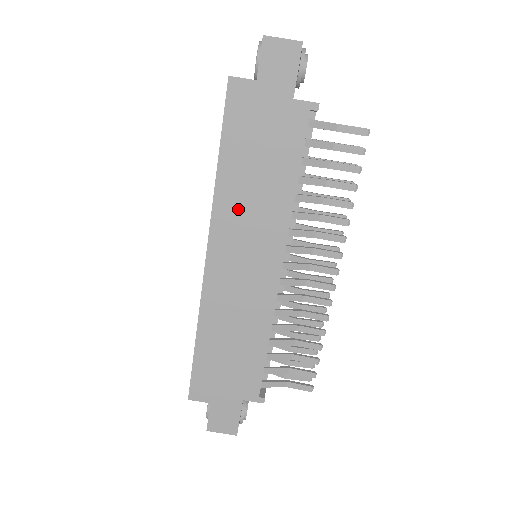
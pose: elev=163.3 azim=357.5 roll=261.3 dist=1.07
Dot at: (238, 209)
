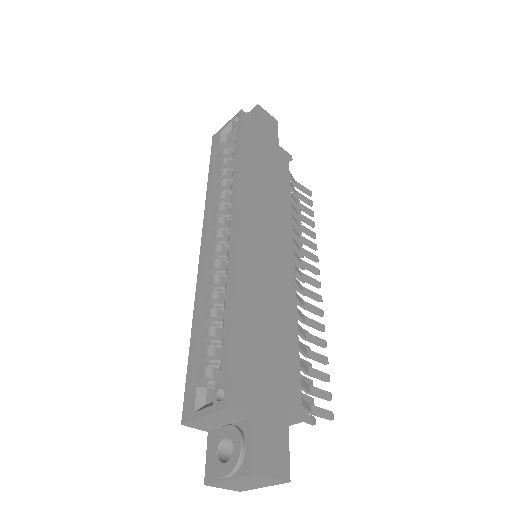
Dot at: (257, 194)
